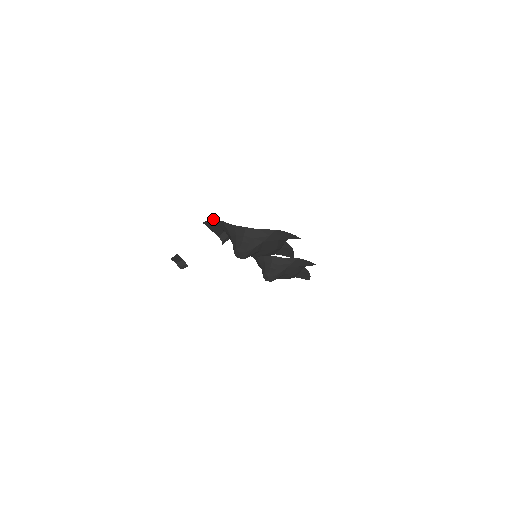
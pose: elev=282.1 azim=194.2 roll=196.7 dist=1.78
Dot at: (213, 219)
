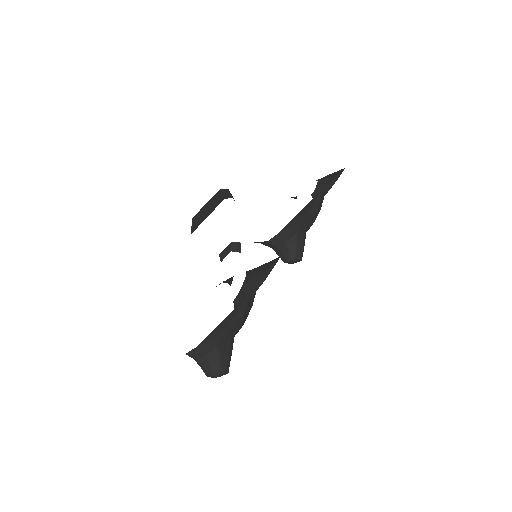
Dot at: (193, 219)
